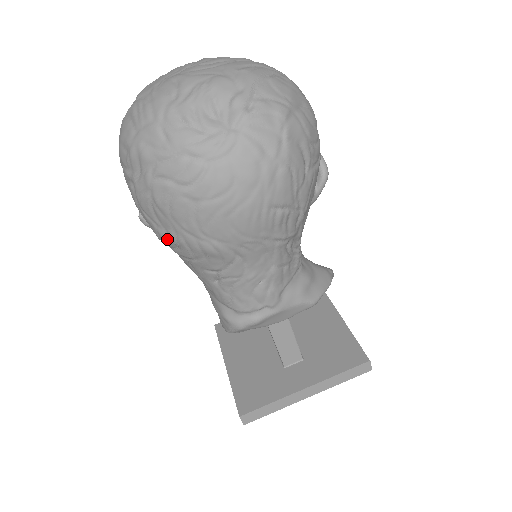
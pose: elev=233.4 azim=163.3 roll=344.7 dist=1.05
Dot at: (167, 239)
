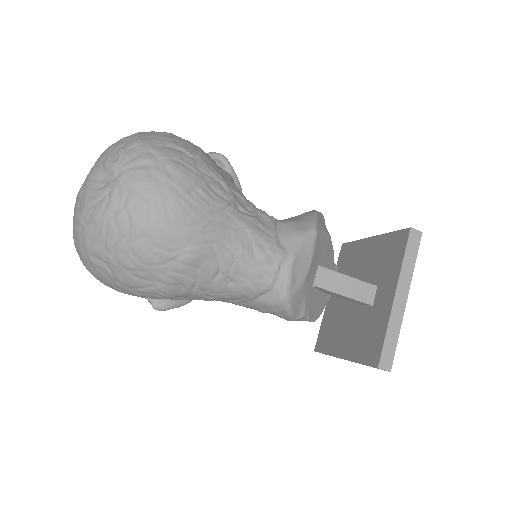
Dot at: (166, 287)
